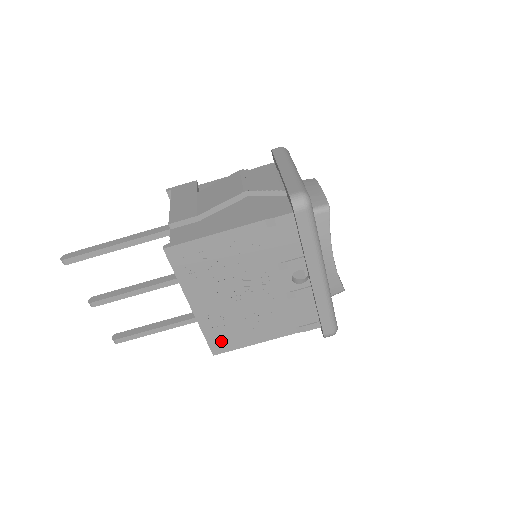
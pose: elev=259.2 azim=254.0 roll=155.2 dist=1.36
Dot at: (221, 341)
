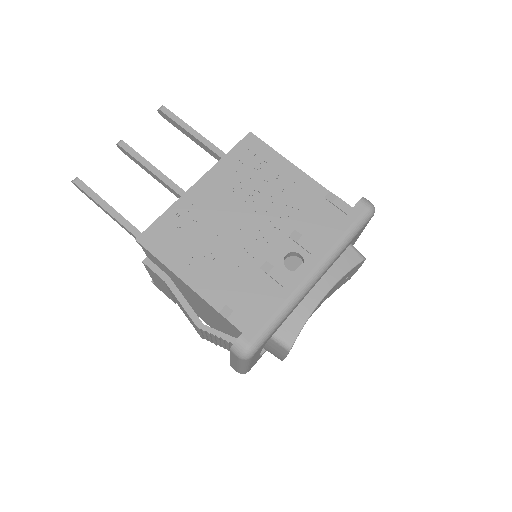
Dot at: (163, 236)
